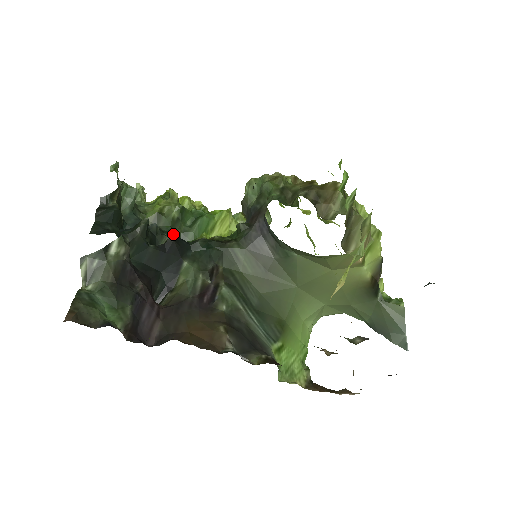
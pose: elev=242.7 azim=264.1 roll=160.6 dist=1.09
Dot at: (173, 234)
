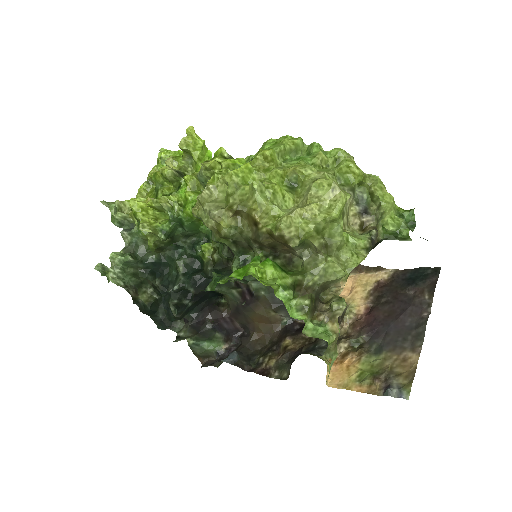
Dot at: (191, 287)
